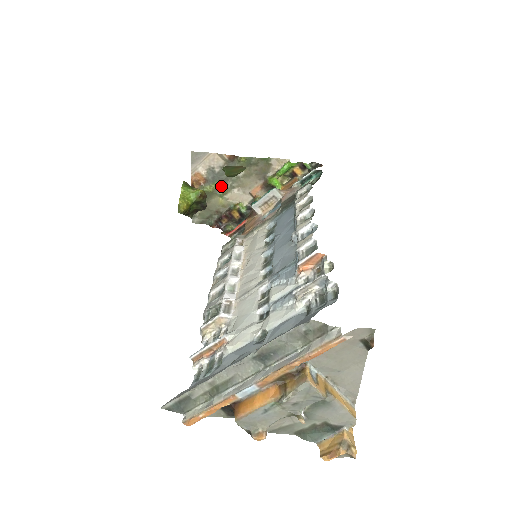
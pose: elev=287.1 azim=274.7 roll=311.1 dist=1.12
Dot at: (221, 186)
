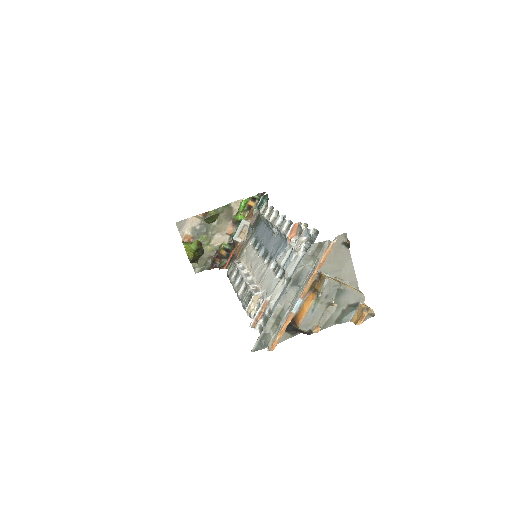
Dot at: (205, 237)
